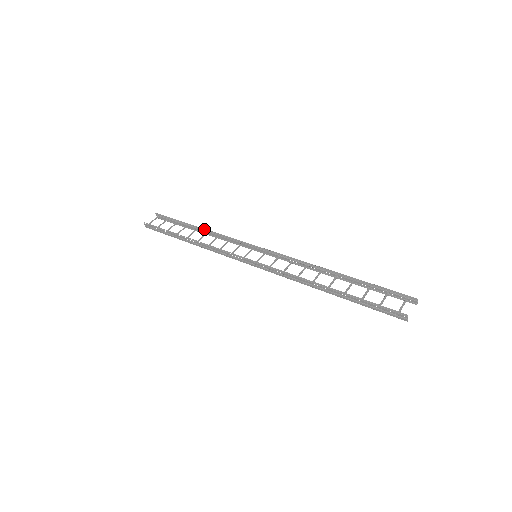
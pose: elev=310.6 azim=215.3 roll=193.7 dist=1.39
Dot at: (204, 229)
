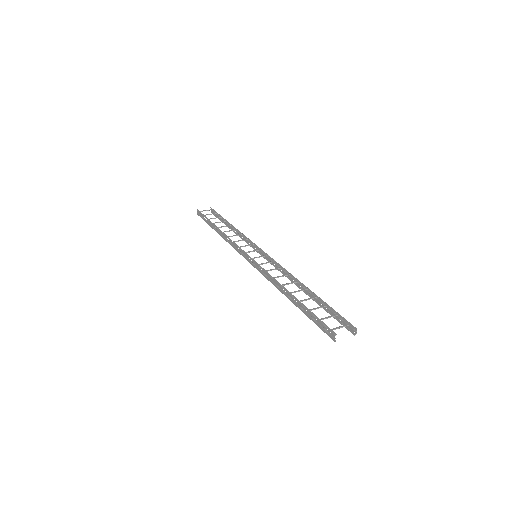
Dot at: (234, 227)
